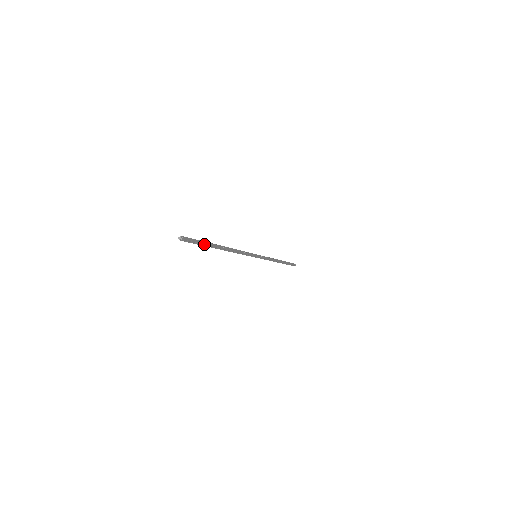
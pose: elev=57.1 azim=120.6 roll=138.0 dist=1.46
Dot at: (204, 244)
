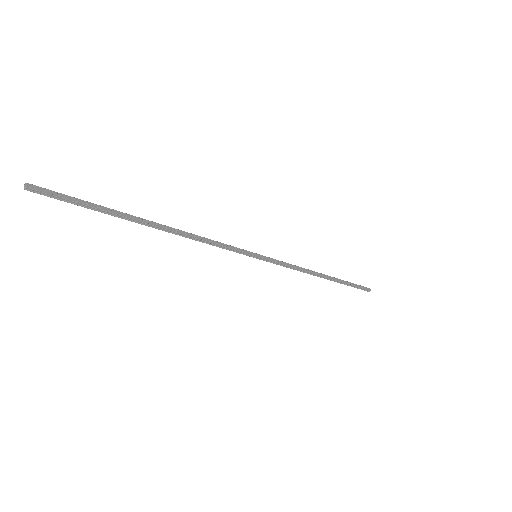
Dot at: (96, 208)
